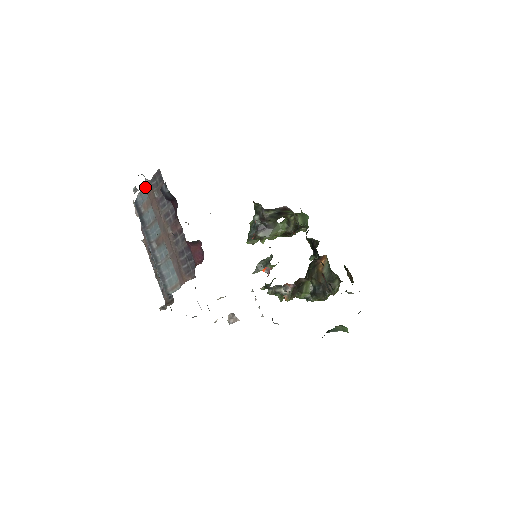
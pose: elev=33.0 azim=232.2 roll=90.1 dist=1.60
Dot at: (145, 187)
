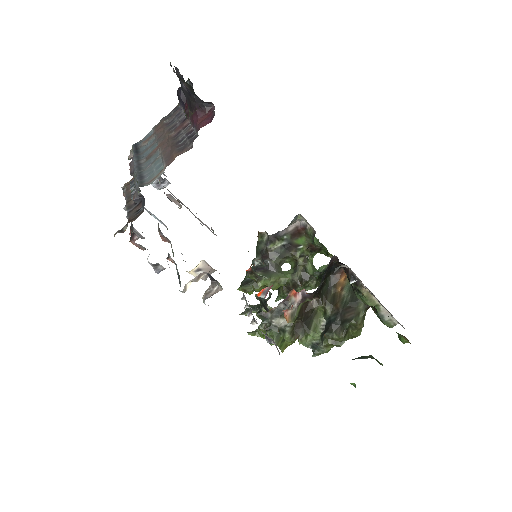
Dot at: (153, 127)
